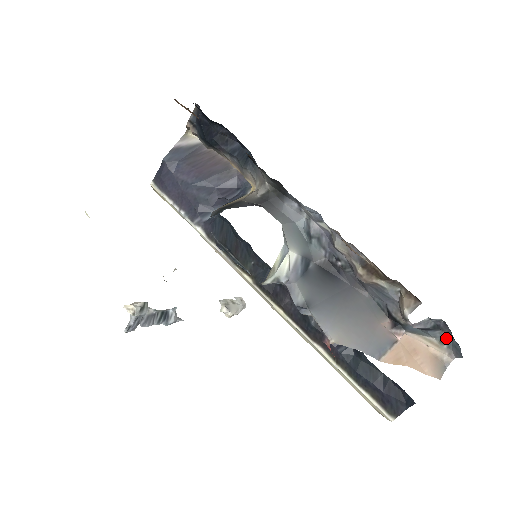
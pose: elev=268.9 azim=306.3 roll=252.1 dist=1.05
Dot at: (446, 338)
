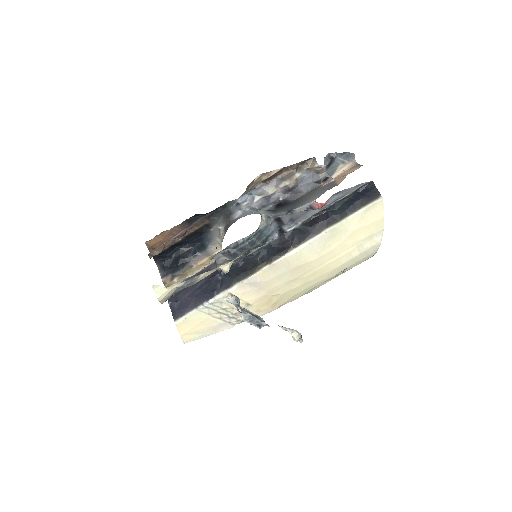
Dot at: (341, 159)
